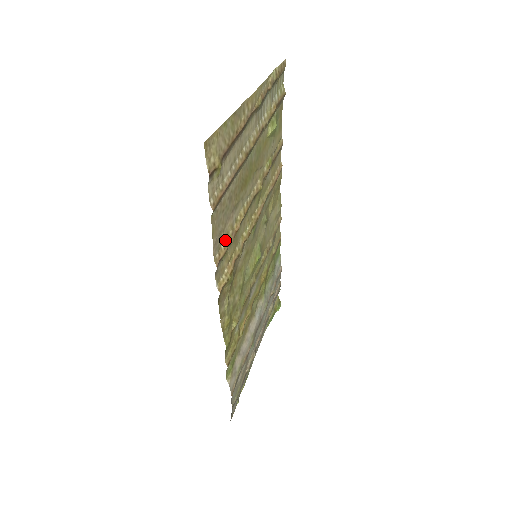
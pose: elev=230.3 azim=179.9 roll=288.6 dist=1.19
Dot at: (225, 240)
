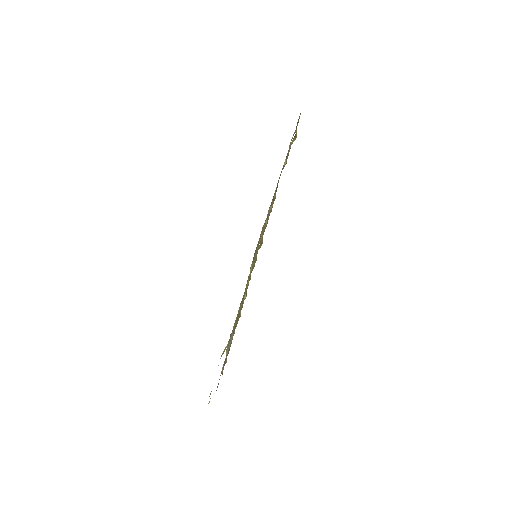
Dot at: (270, 205)
